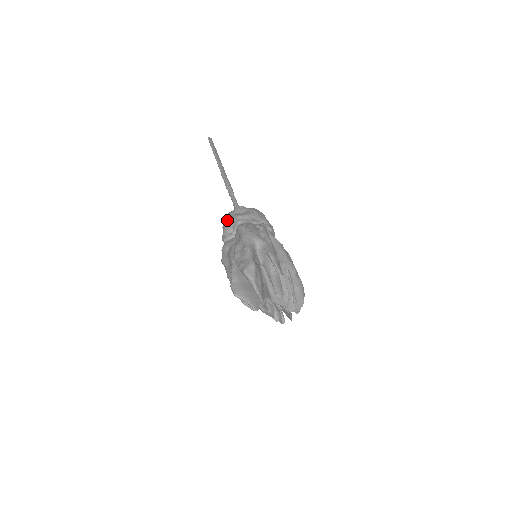
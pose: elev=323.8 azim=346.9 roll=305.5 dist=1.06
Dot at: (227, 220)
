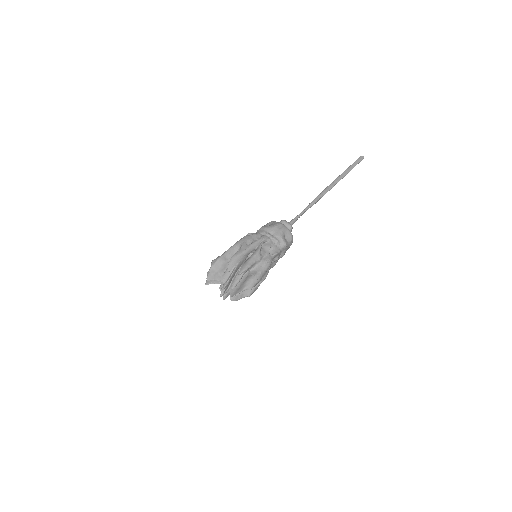
Dot at: occluded
